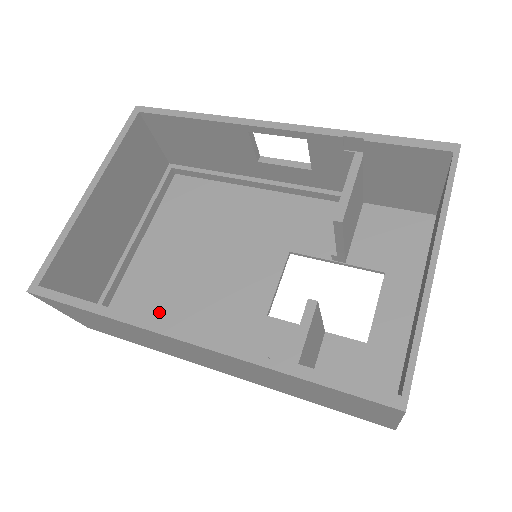
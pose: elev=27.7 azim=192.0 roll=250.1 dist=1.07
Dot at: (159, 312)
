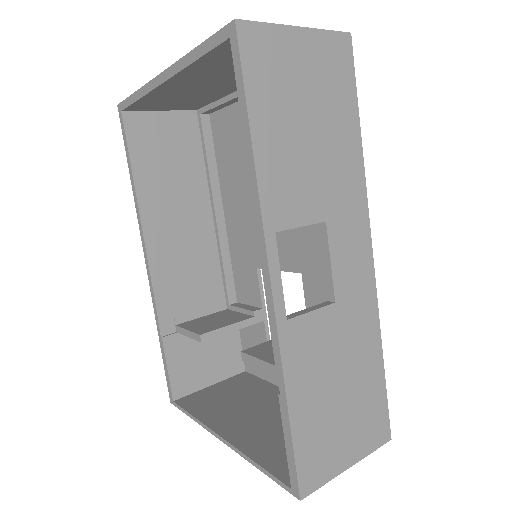
Dot at: (228, 166)
